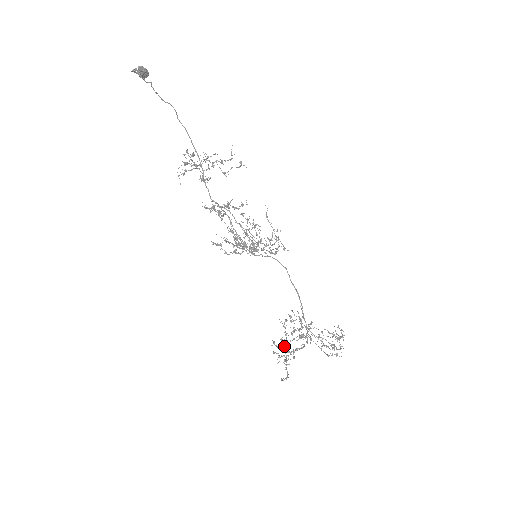
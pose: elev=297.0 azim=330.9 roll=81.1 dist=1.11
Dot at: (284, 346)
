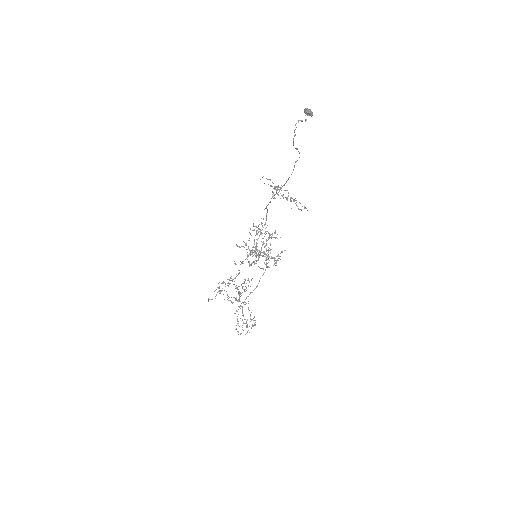
Dot at: (228, 283)
